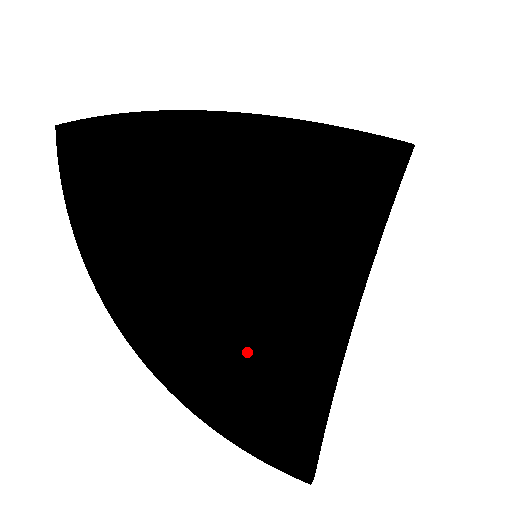
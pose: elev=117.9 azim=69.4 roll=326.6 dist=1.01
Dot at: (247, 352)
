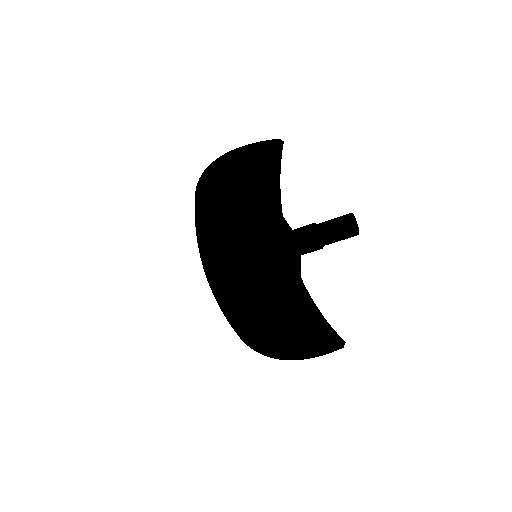
Dot at: (272, 312)
